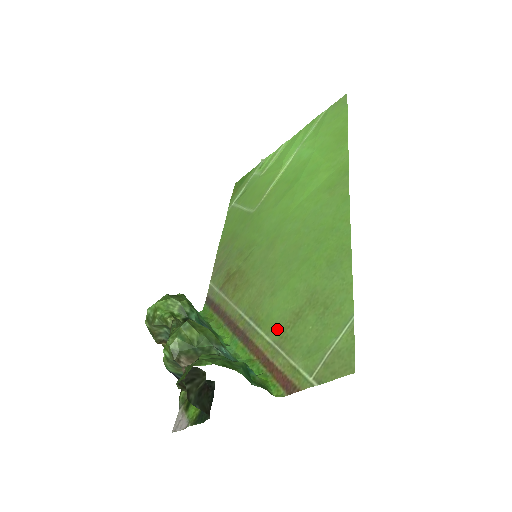
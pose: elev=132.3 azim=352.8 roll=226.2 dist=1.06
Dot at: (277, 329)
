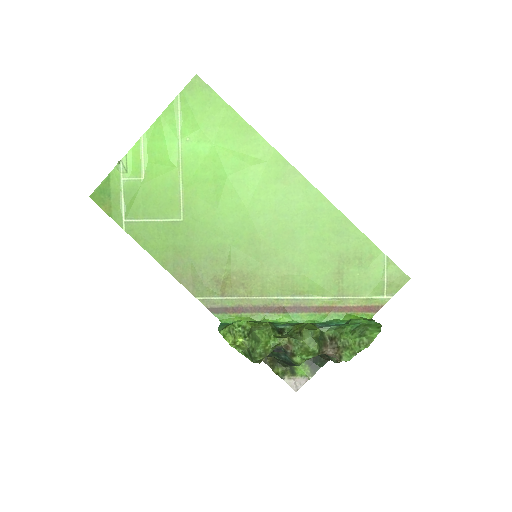
Dot at: (330, 289)
